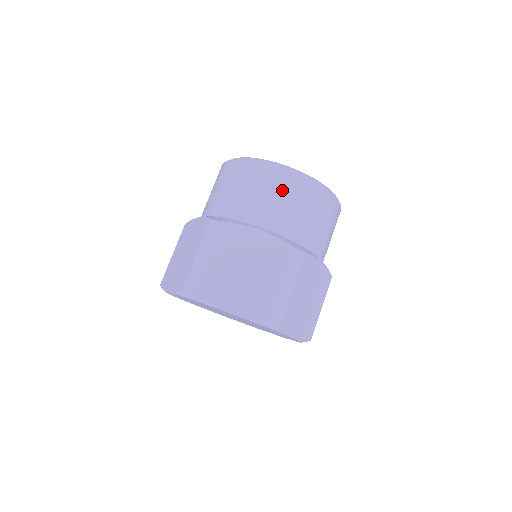
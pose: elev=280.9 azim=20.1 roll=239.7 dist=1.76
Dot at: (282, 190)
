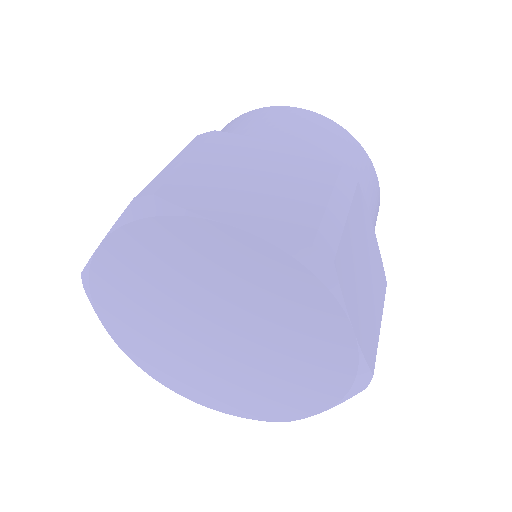
Dot at: occluded
